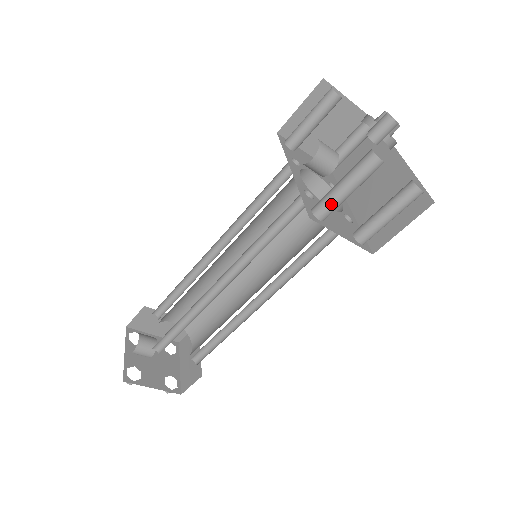
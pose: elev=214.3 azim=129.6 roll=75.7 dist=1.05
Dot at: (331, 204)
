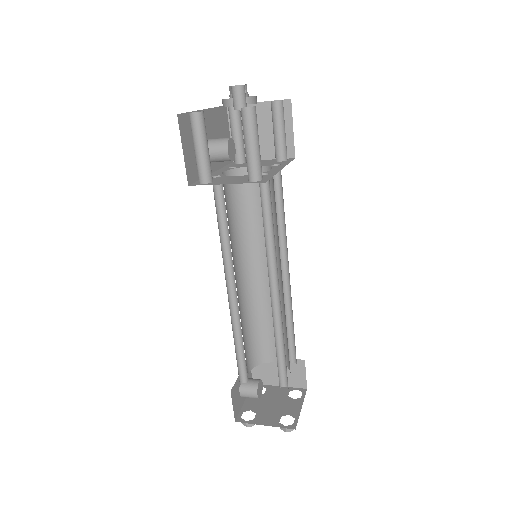
Dot at: (198, 167)
